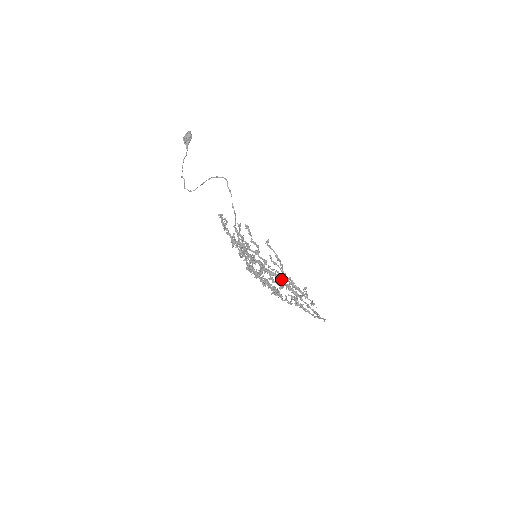
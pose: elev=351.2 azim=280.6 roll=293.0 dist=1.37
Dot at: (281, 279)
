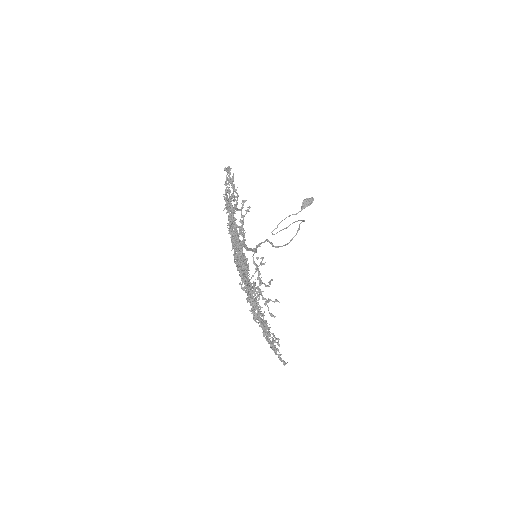
Dot at: occluded
